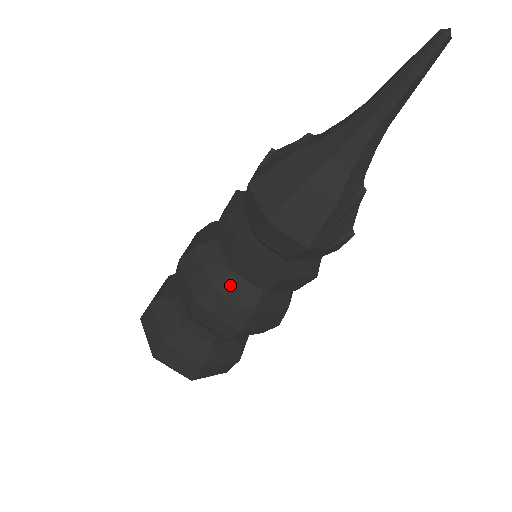
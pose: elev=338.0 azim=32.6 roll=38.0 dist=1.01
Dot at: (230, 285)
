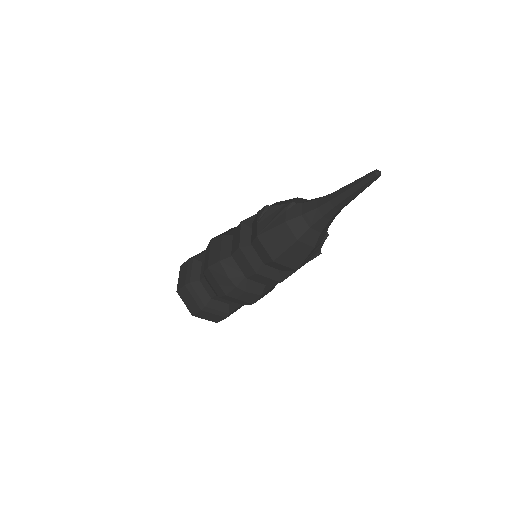
Dot at: (247, 285)
